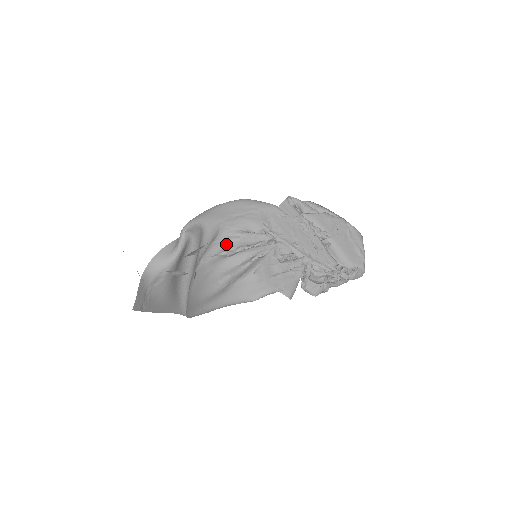
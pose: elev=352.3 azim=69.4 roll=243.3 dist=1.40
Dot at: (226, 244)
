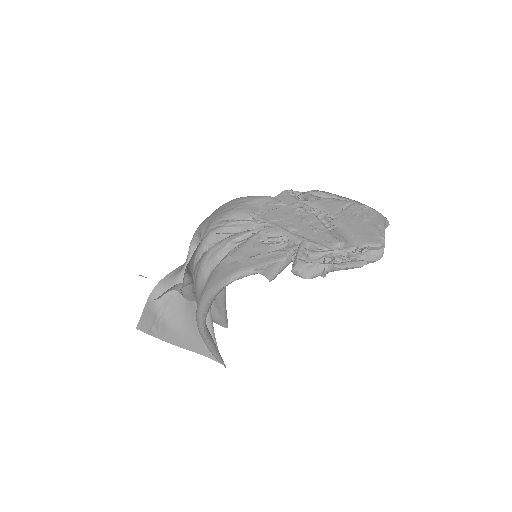
Dot at: (210, 236)
